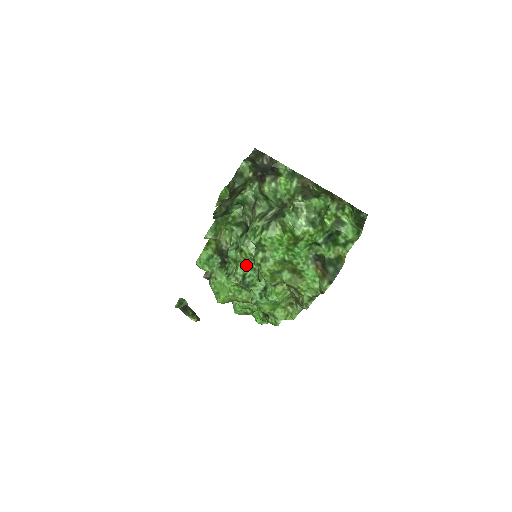
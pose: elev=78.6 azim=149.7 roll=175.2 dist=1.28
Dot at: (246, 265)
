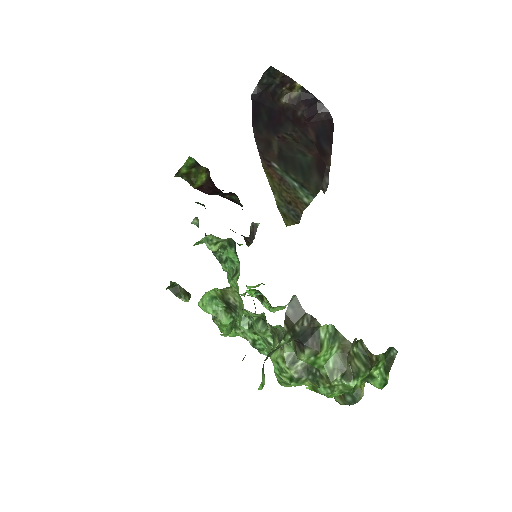
Dot at: occluded
